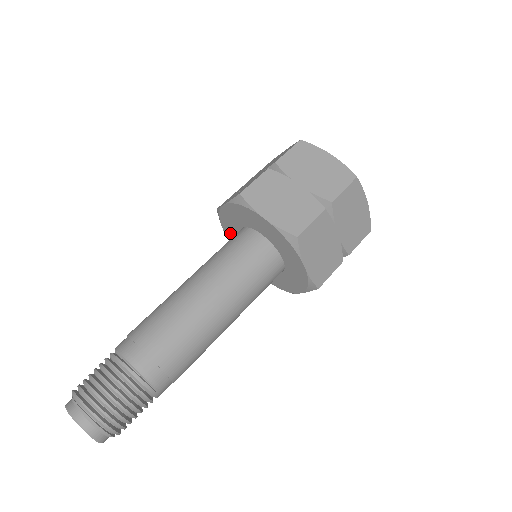
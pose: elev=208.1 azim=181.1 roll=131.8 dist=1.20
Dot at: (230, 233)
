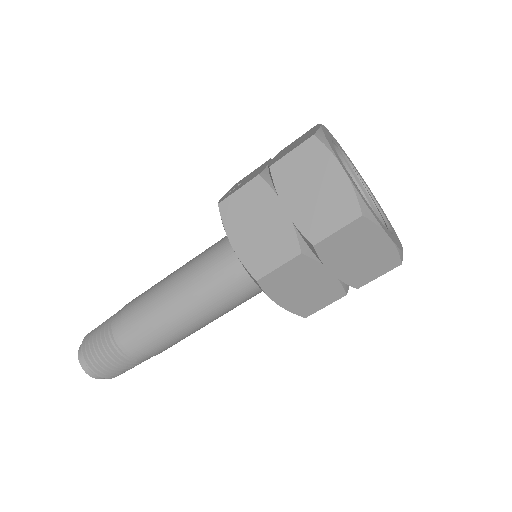
Dot at: occluded
